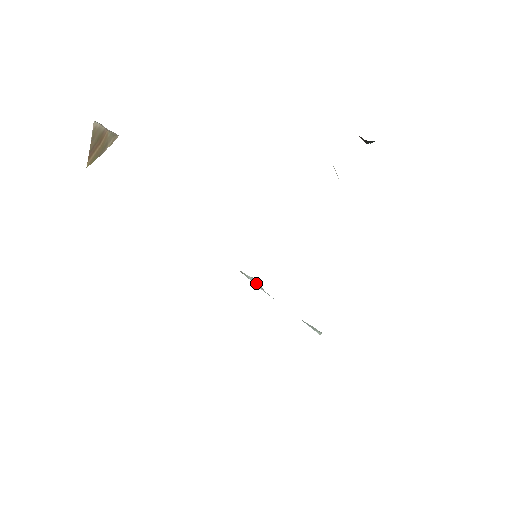
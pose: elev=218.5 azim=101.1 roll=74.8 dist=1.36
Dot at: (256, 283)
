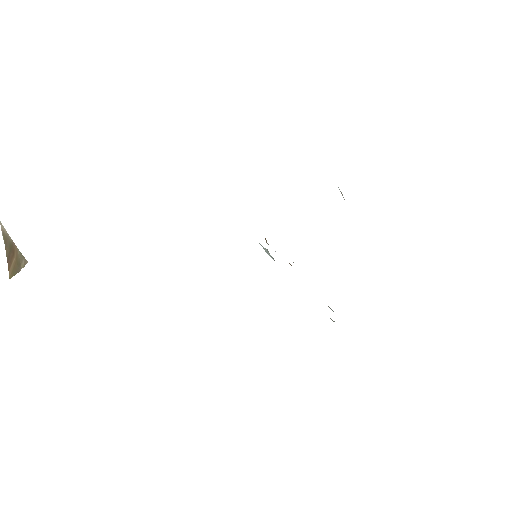
Dot at: (267, 252)
